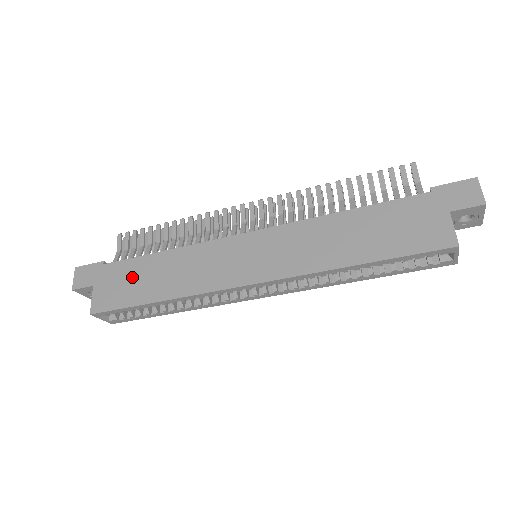
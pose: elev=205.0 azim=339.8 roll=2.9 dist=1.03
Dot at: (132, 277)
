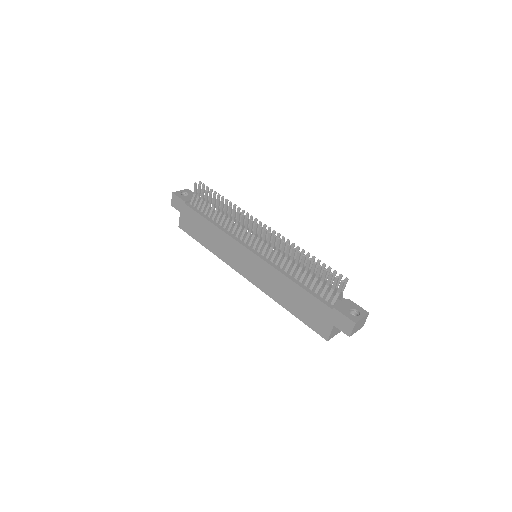
Dot at: (197, 224)
